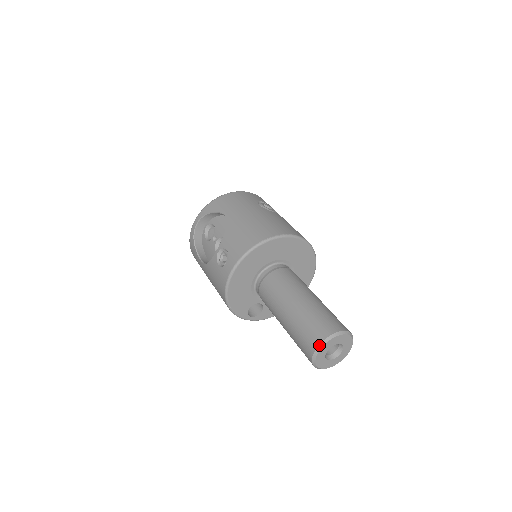
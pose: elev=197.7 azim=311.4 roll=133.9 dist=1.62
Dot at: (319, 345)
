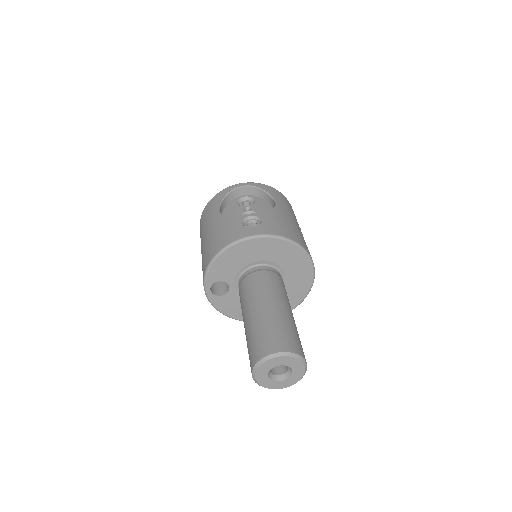
Dot at: (283, 352)
